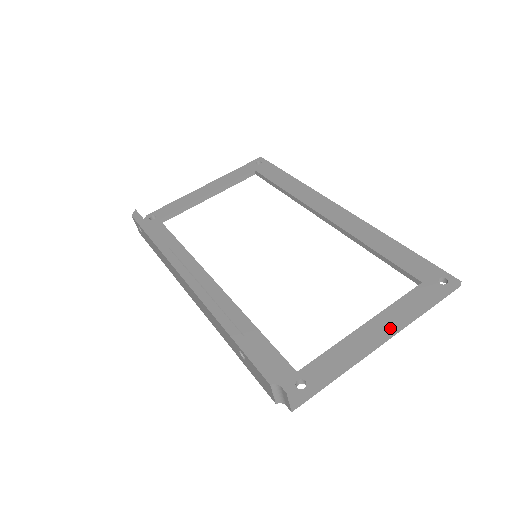
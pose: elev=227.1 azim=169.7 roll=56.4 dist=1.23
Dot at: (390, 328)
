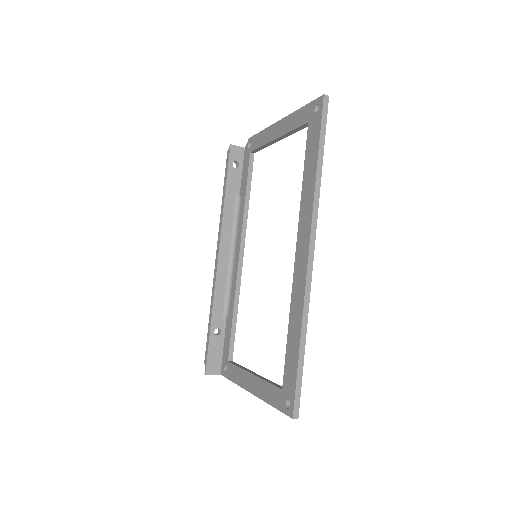
Dot at: (255, 392)
